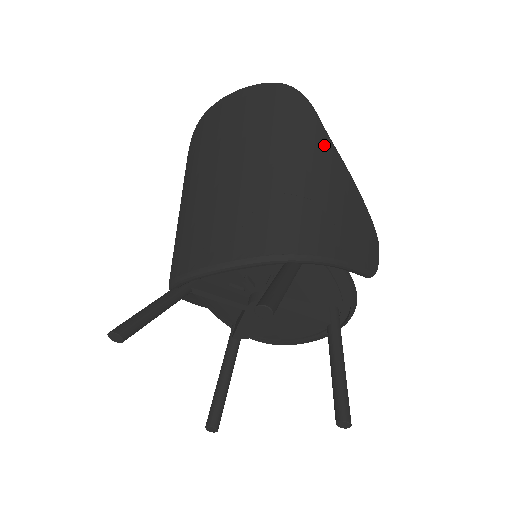
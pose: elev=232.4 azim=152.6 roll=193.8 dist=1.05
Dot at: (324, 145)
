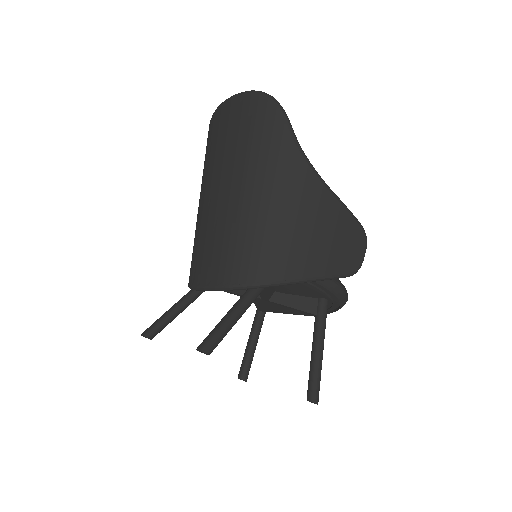
Dot at: (293, 162)
